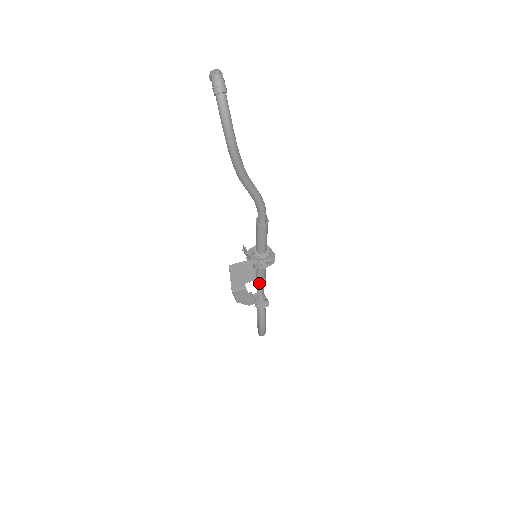
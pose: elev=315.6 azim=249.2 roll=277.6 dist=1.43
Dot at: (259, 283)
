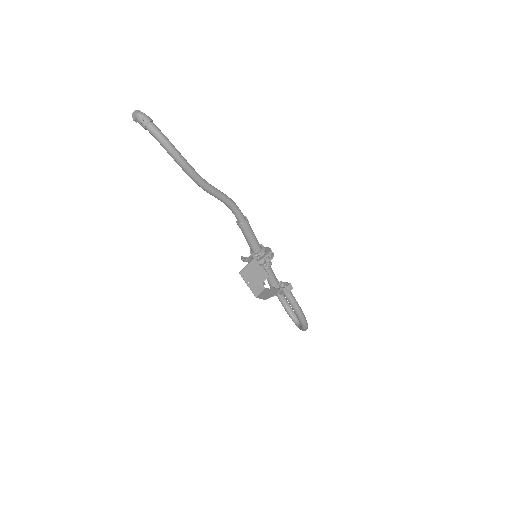
Dot at: (274, 285)
